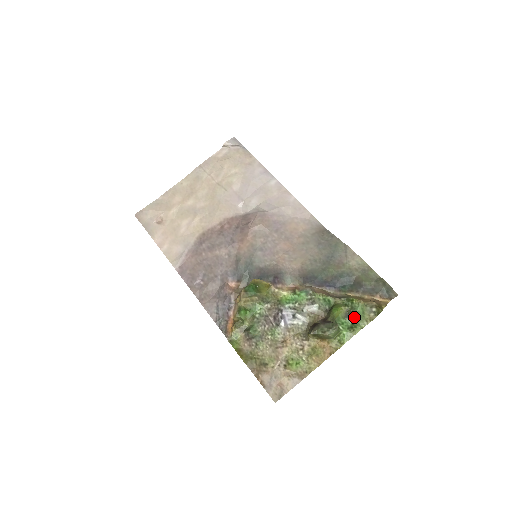
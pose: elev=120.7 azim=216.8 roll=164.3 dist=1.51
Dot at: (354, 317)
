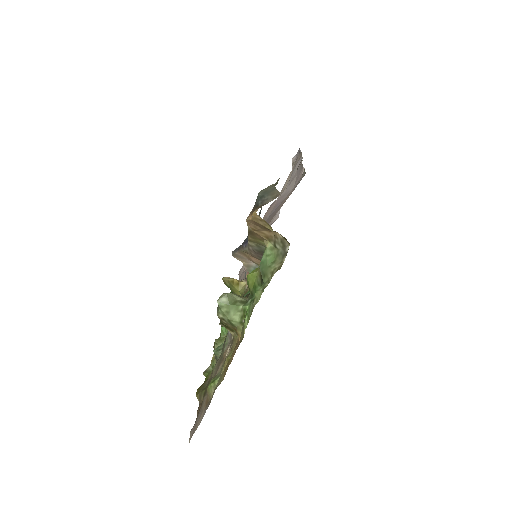
Dot at: (262, 275)
